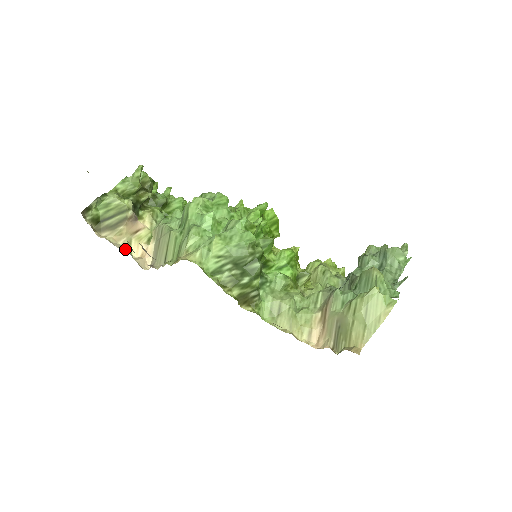
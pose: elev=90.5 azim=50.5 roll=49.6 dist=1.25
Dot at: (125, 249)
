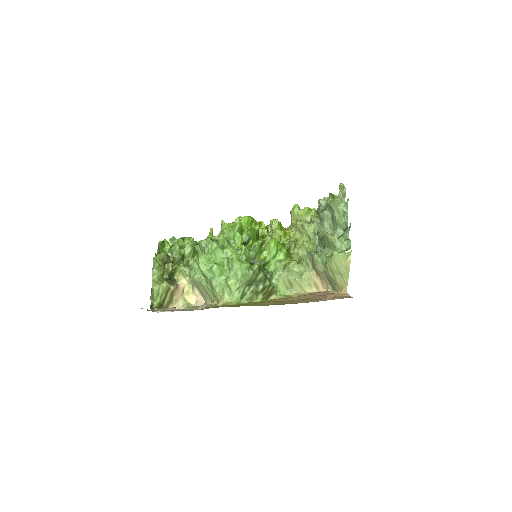
Dot at: (186, 306)
